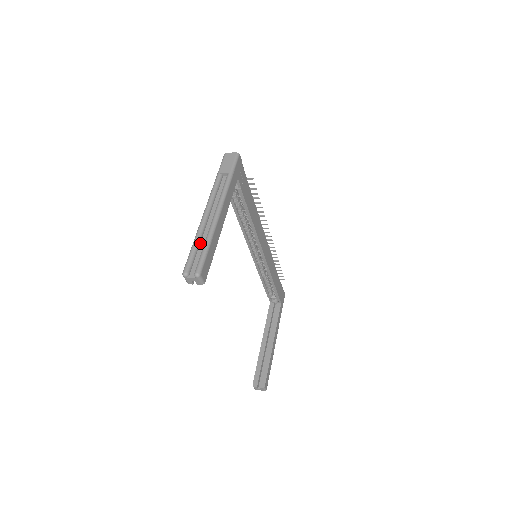
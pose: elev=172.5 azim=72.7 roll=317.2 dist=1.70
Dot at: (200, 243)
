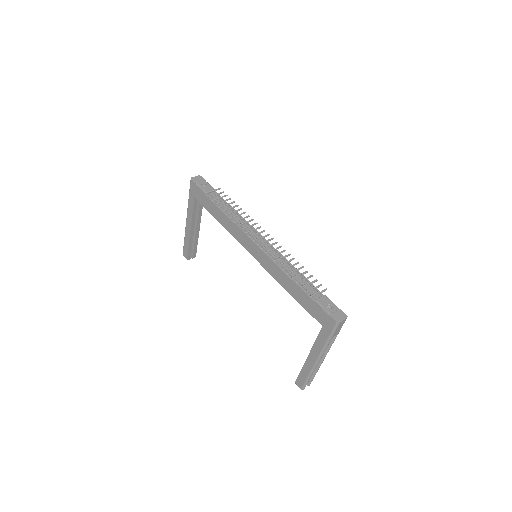
Dot at: occluded
